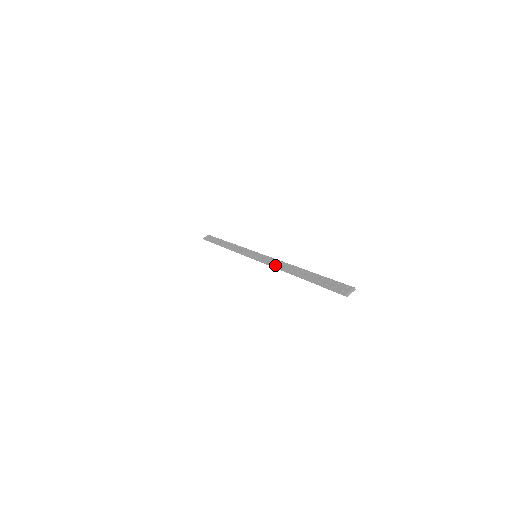
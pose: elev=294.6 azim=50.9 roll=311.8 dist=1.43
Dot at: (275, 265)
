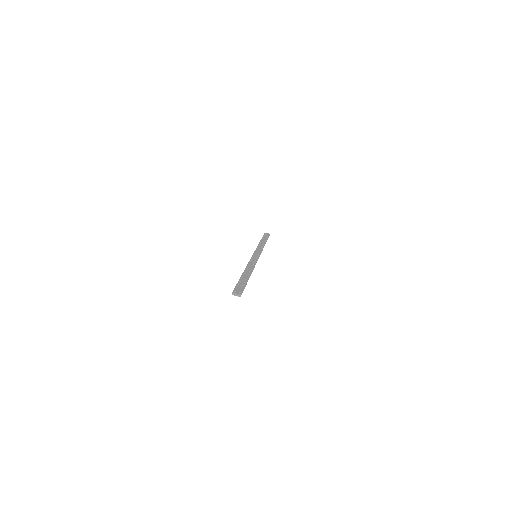
Dot at: (249, 264)
